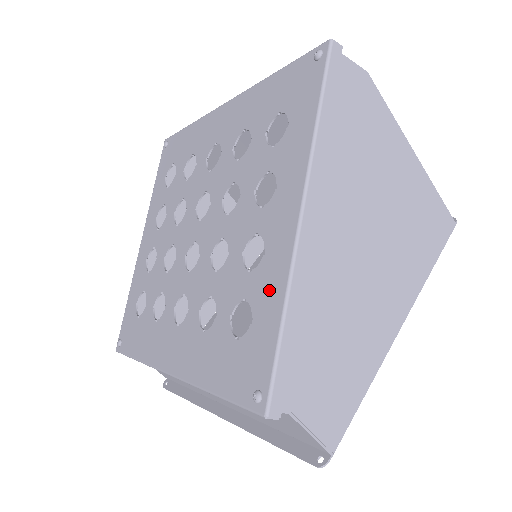
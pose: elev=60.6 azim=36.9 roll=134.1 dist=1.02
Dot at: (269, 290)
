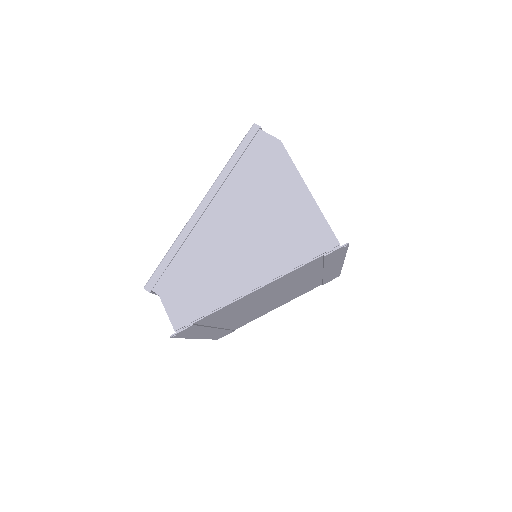
Dot at: occluded
